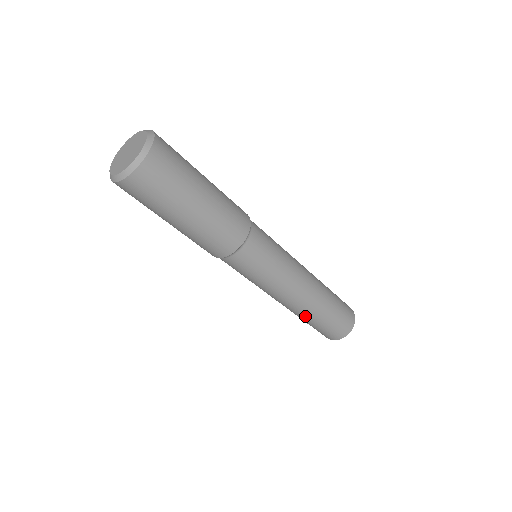
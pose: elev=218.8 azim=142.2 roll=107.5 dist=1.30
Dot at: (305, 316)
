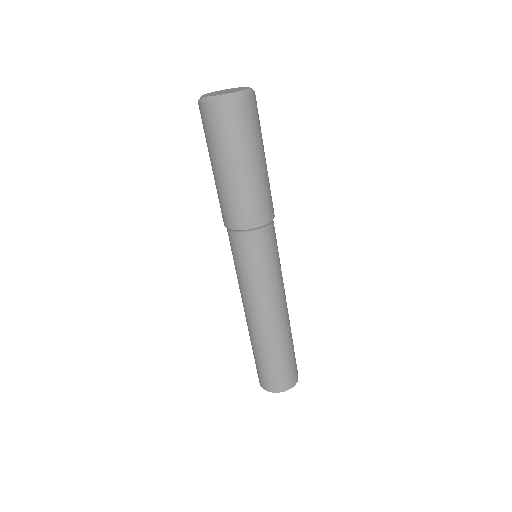
Dot at: (279, 341)
